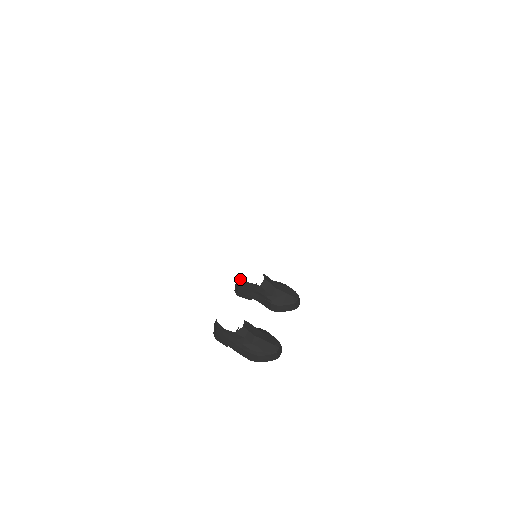
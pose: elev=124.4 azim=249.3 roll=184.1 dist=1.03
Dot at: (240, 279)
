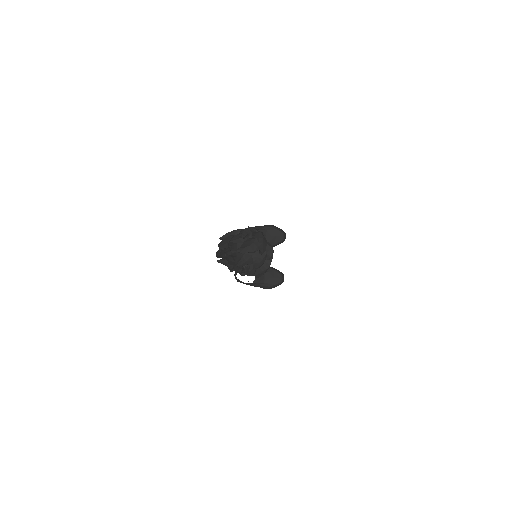
Dot at: occluded
